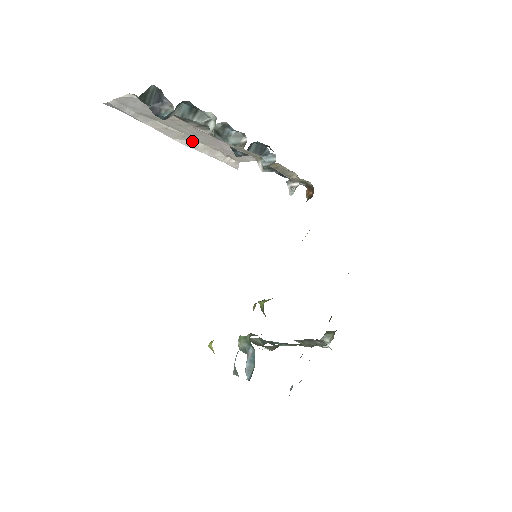
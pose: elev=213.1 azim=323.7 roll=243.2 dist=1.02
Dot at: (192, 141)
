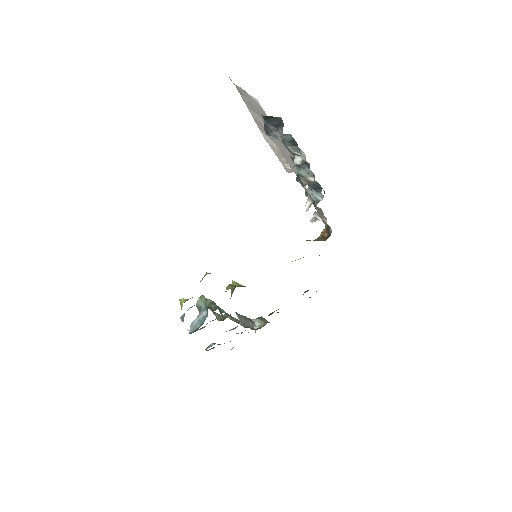
Dot at: (272, 140)
